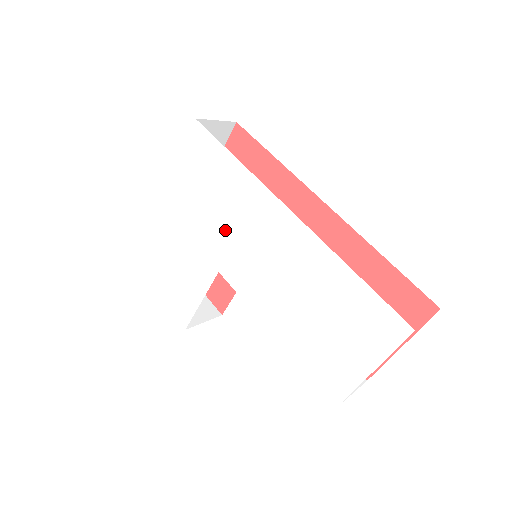
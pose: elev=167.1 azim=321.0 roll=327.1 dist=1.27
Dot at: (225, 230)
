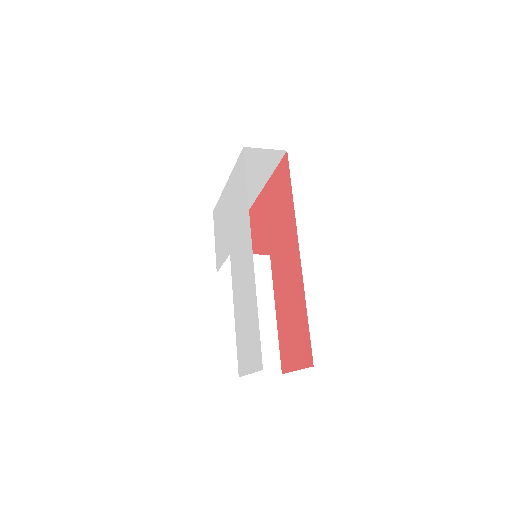
Dot at: (236, 232)
